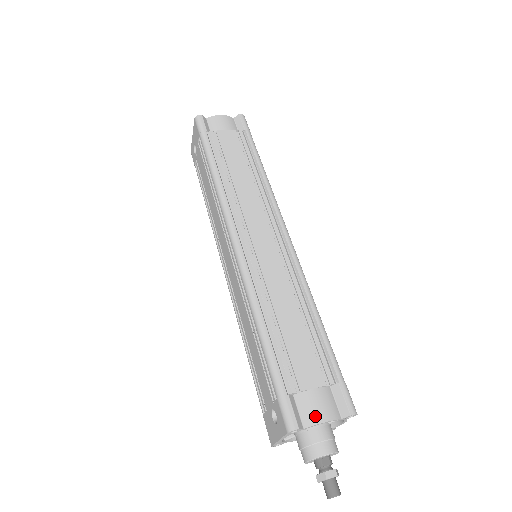
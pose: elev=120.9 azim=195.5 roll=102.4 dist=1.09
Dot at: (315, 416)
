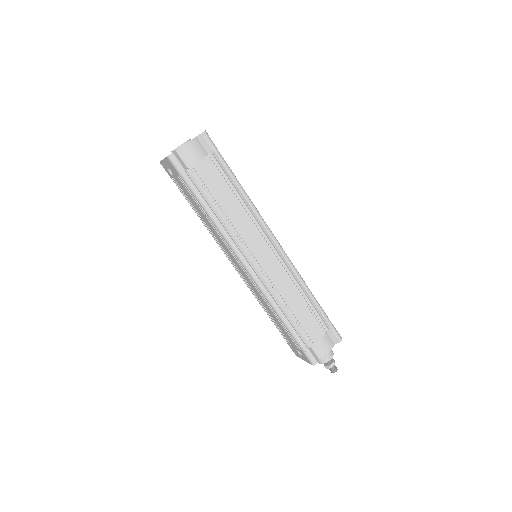
Dot at: (323, 352)
